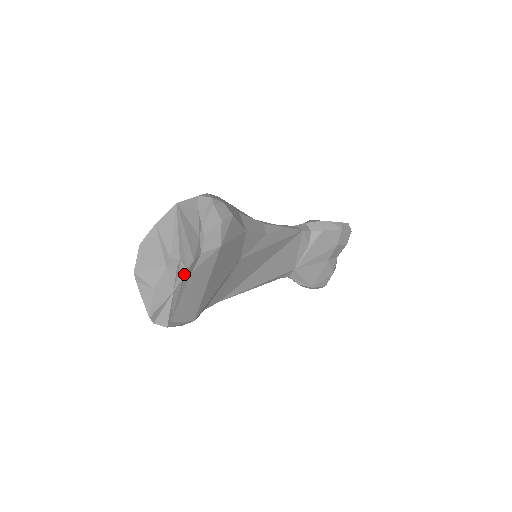
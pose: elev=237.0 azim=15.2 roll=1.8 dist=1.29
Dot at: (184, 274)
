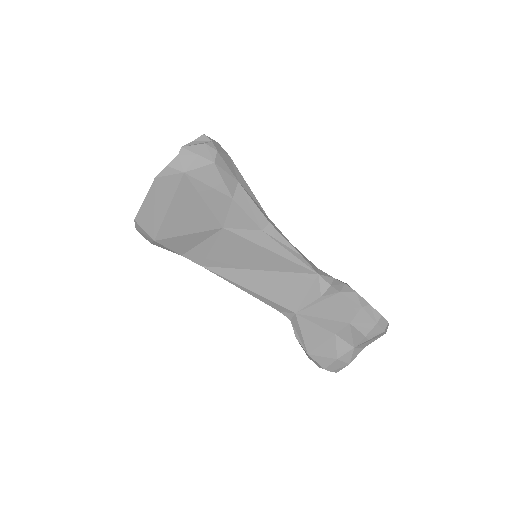
Dot at: occluded
